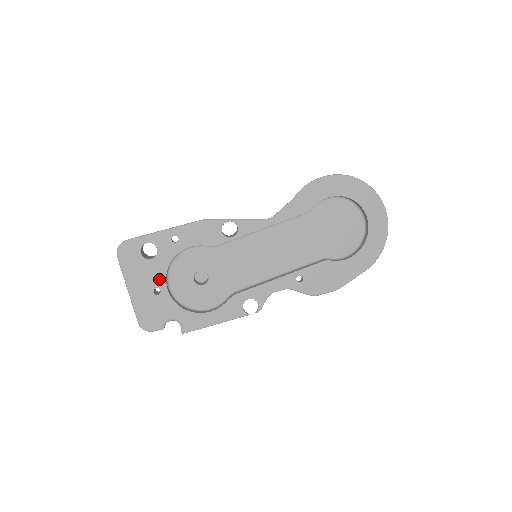
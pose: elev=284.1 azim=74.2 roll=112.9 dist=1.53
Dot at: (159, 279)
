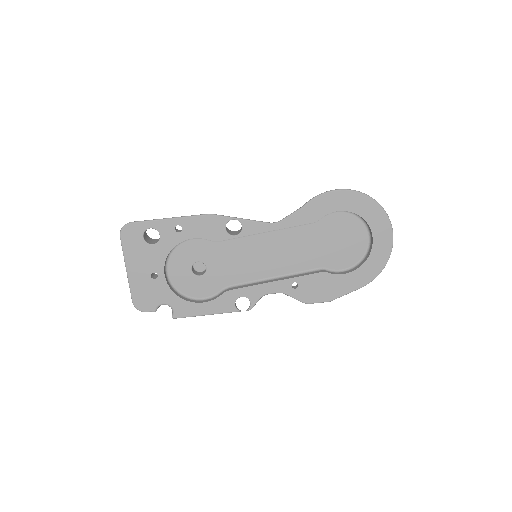
Dot at: (158, 264)
